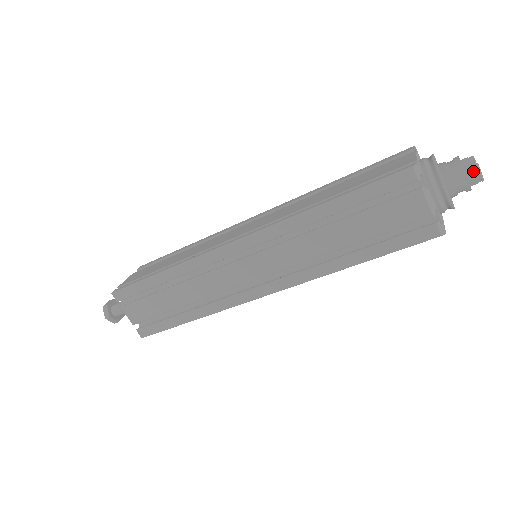
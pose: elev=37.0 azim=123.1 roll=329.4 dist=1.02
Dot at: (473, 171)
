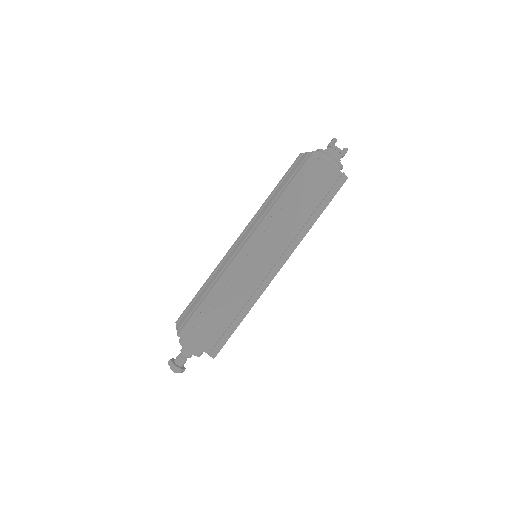
Dot at: (331, 141)
